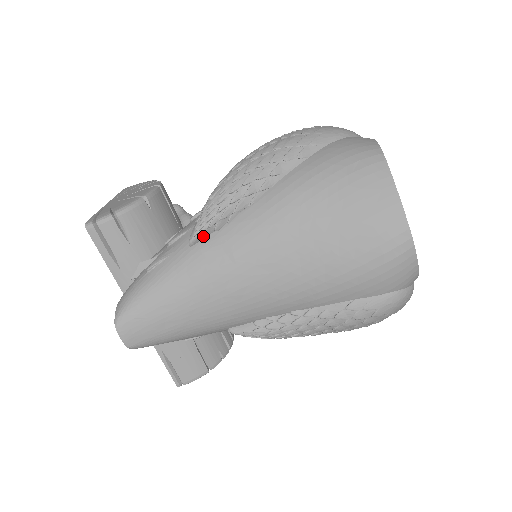
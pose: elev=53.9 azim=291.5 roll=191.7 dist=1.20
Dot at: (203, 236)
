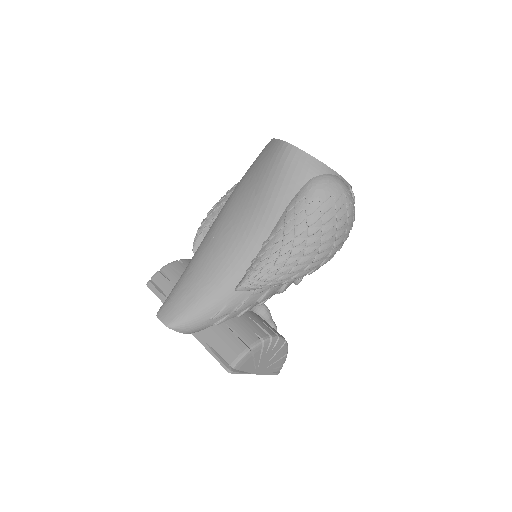
Dot at: (199, 243)
